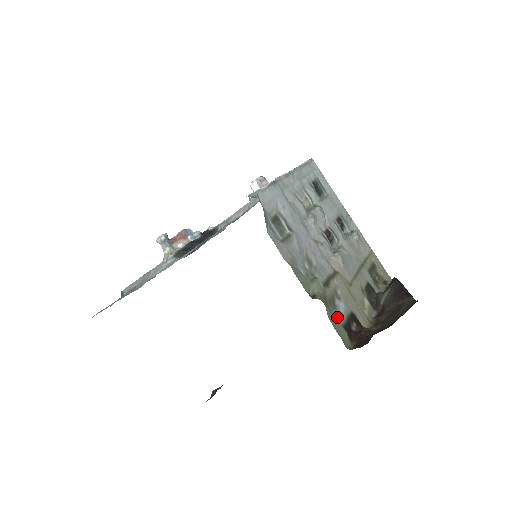
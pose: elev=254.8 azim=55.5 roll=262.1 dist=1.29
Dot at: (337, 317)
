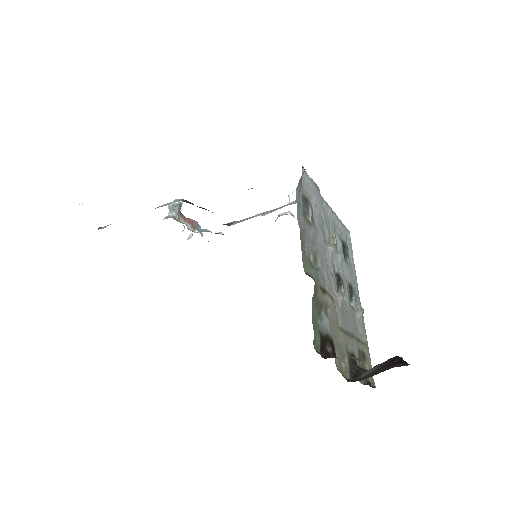
Dot at: (318, 318)
